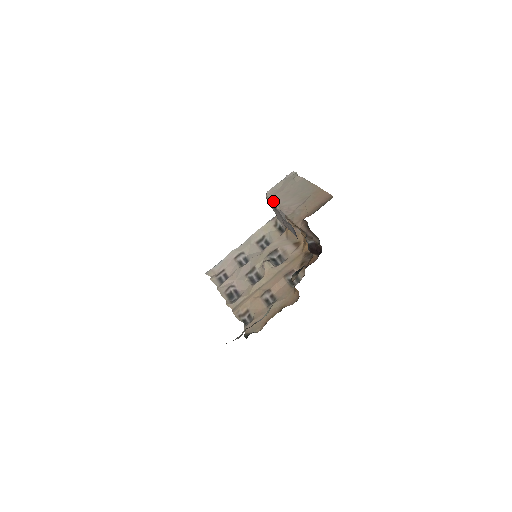
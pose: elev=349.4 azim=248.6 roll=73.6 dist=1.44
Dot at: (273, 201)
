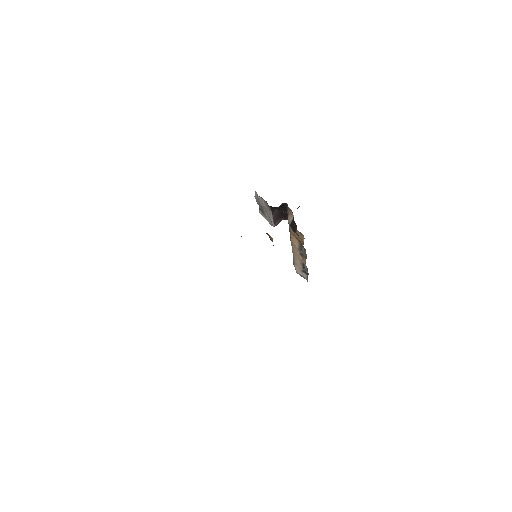
Dot at: occluded
